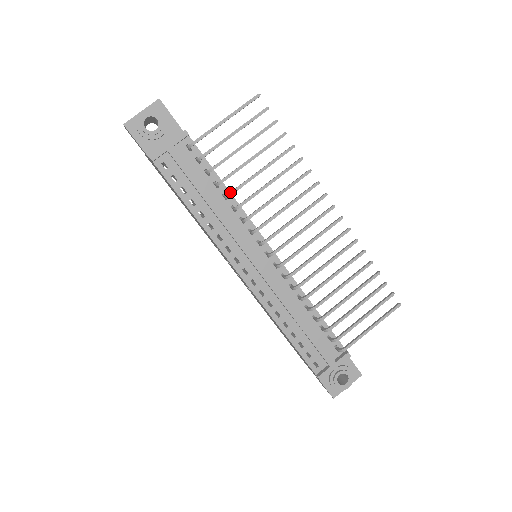
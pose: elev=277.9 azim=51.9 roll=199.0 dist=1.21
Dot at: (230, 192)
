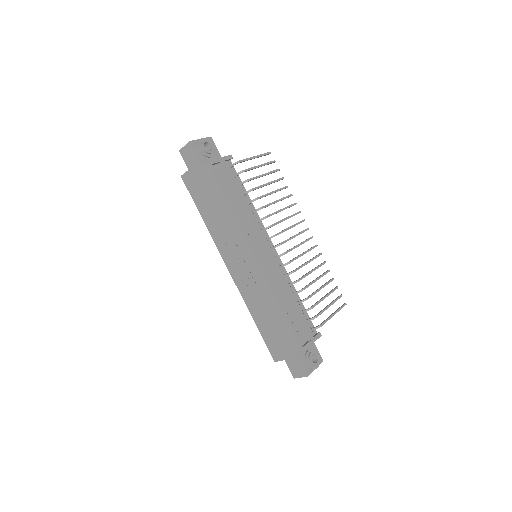
Dot at: (257, 197)
